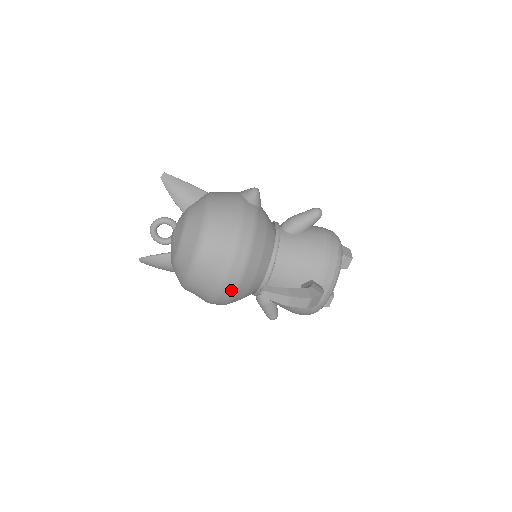
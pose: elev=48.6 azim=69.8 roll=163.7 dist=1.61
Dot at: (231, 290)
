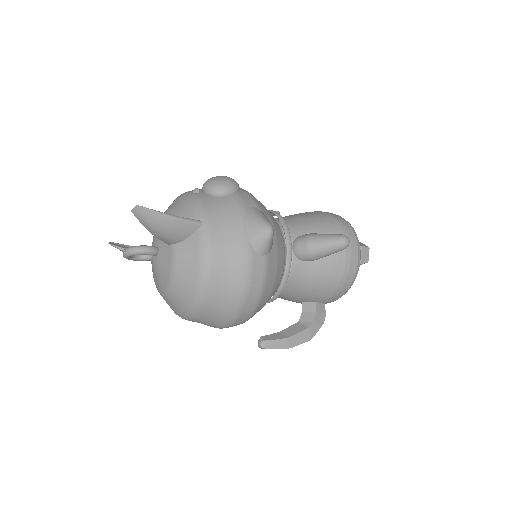
Dot at: occluded
